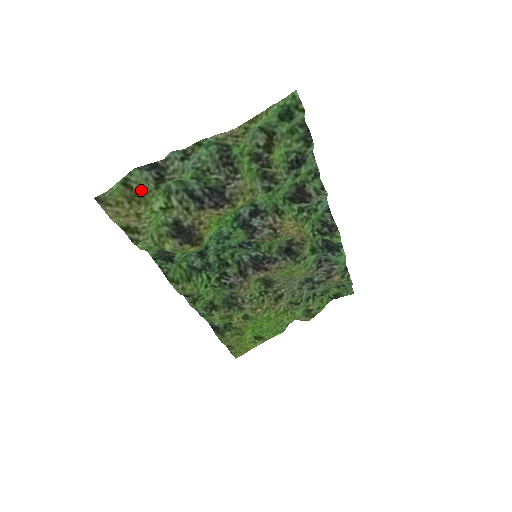
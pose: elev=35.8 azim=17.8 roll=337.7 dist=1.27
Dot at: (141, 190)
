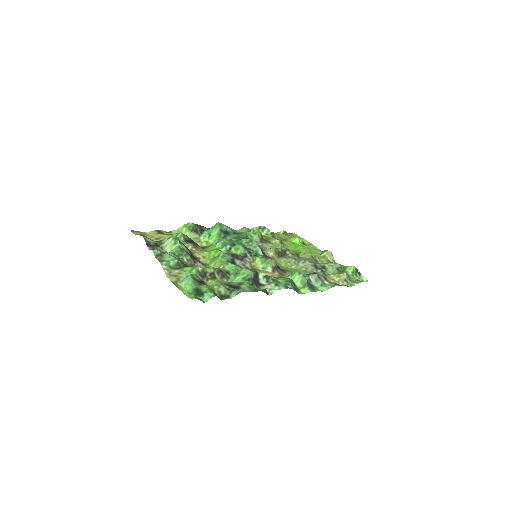
Dot at: occluded
